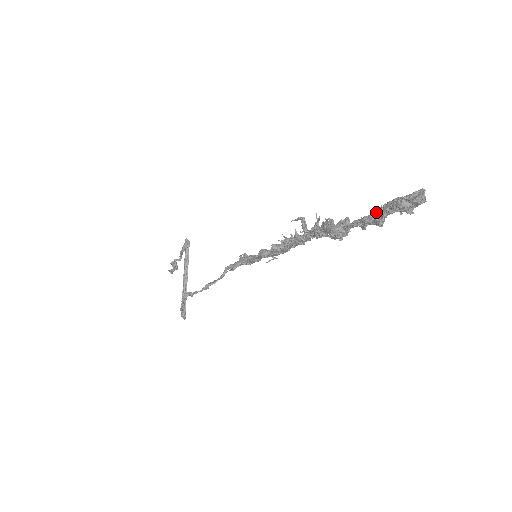
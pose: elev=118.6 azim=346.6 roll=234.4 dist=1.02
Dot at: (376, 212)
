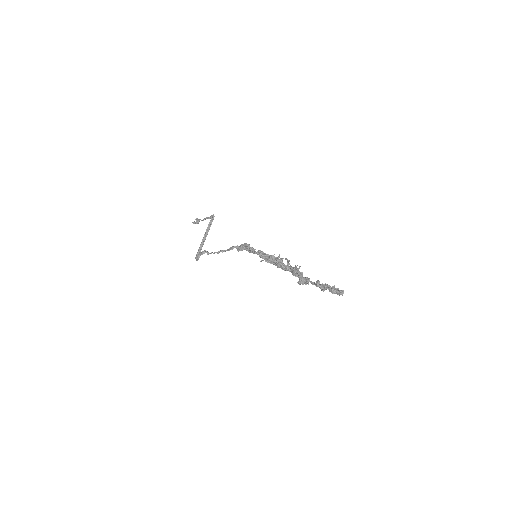
Dot at: (323, 285)
